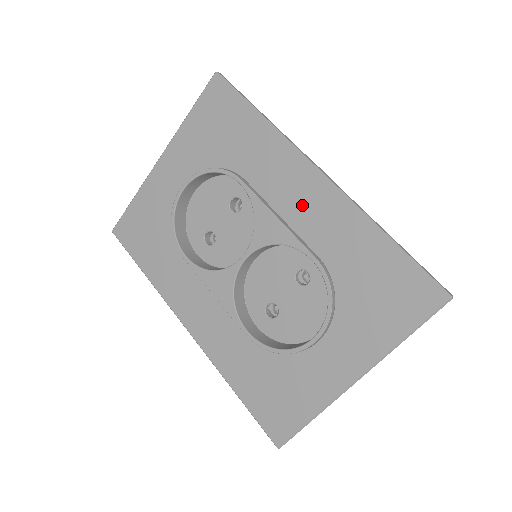
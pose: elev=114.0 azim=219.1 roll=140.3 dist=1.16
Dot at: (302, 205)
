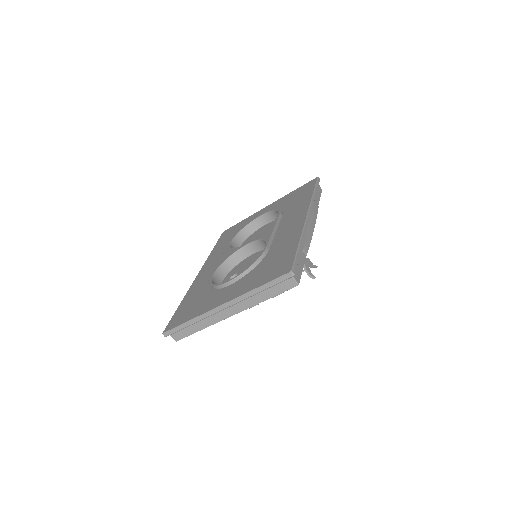
Dot at: (288, 227)
